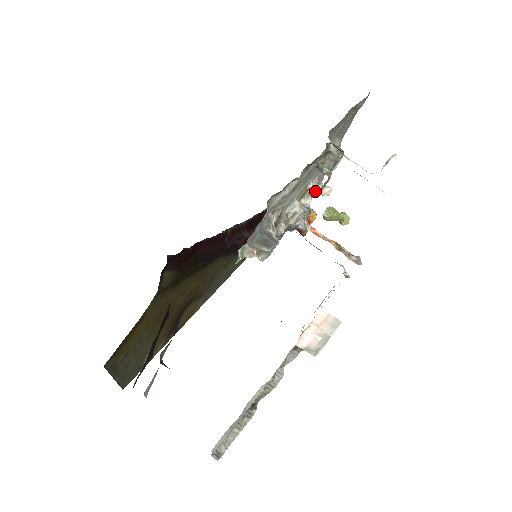
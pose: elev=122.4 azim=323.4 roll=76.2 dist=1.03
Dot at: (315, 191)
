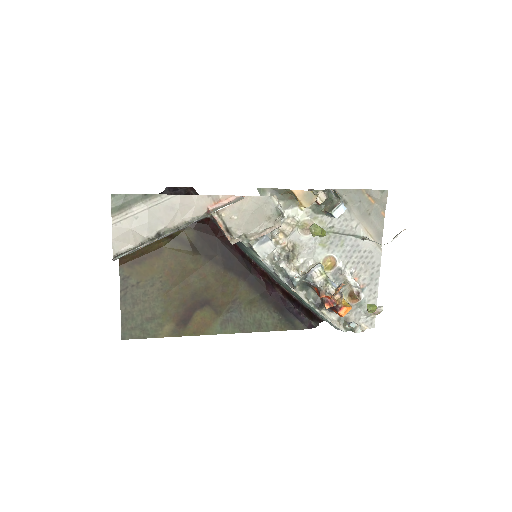
Dot at: (353, 285)
